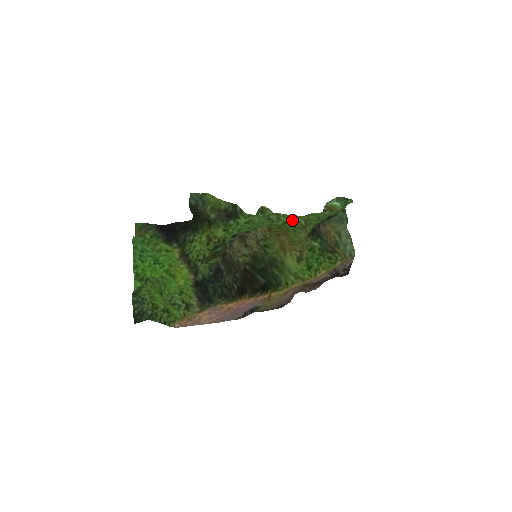
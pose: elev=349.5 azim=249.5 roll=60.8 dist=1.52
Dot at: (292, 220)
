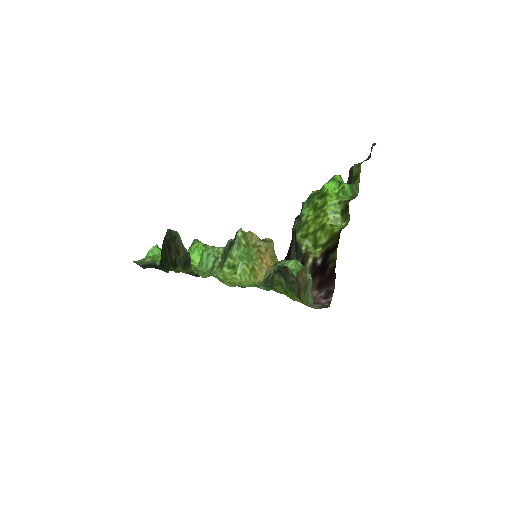
Dot at: (229, 282)
